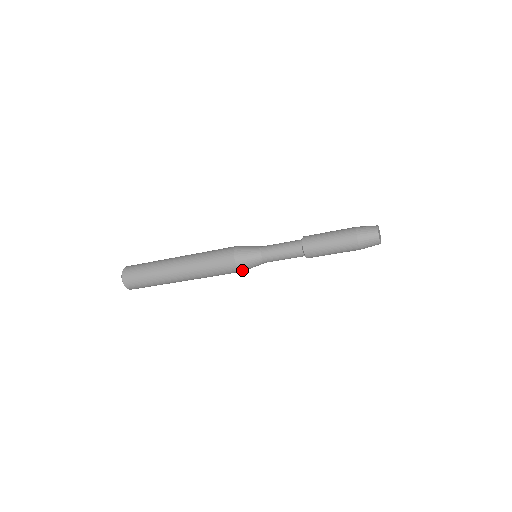
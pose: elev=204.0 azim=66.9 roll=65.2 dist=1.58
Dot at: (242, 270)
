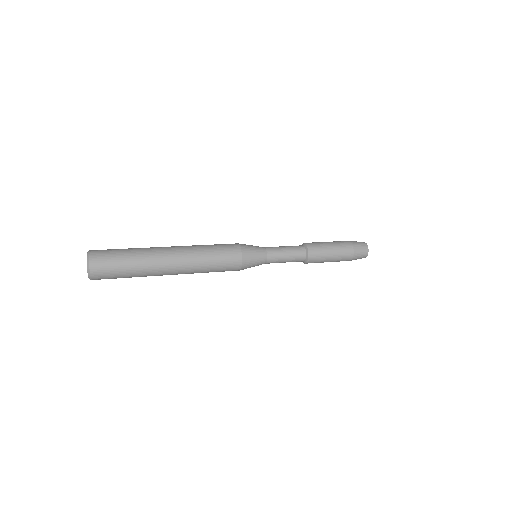
Dot at: (243, 267)
